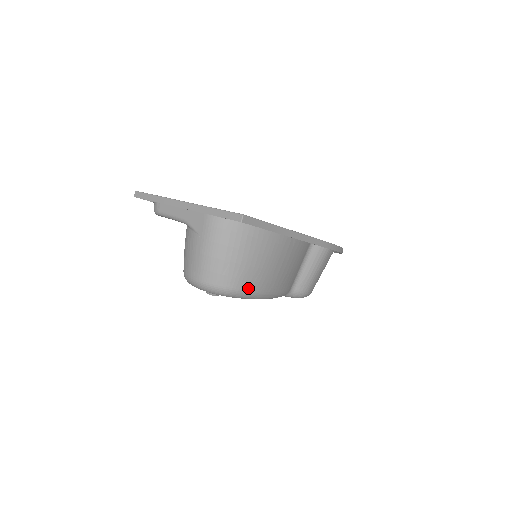
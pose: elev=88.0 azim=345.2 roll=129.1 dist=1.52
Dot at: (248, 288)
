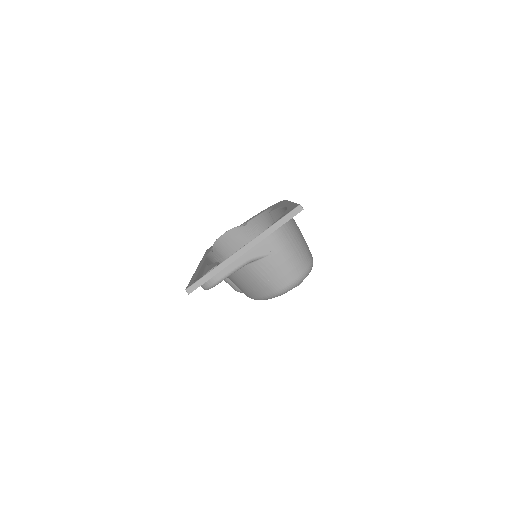
Dot at: (311, 255)
